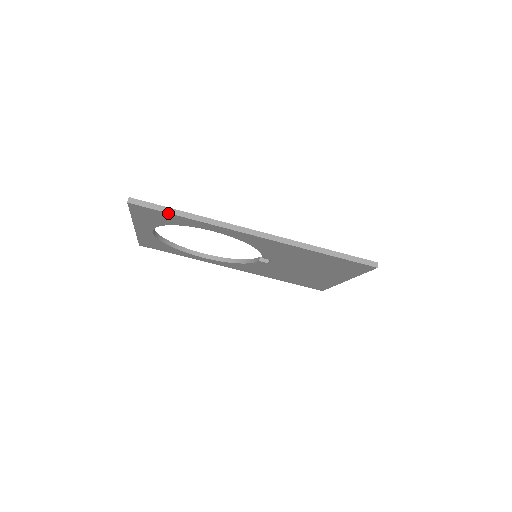
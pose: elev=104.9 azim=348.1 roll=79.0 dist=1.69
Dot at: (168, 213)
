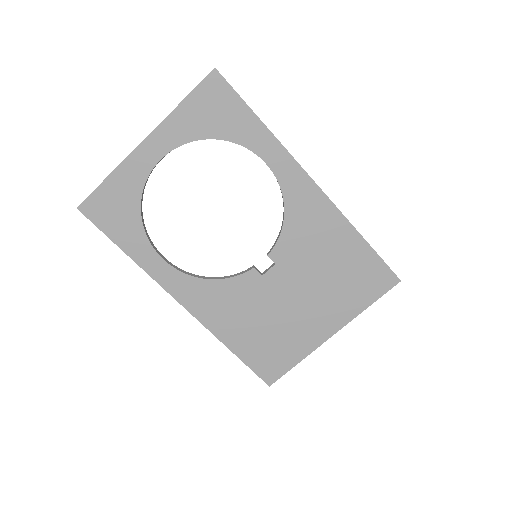
Dot at: (247, 105)
